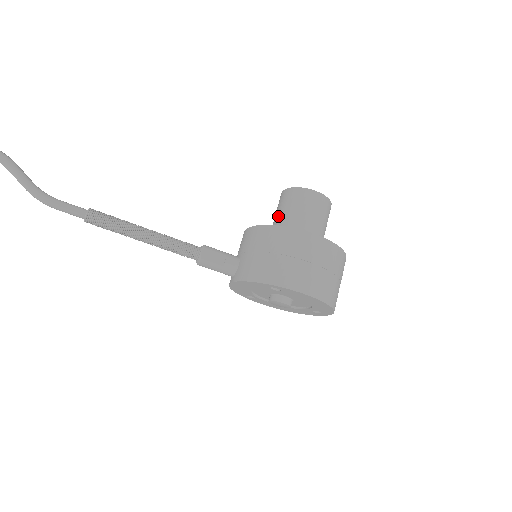
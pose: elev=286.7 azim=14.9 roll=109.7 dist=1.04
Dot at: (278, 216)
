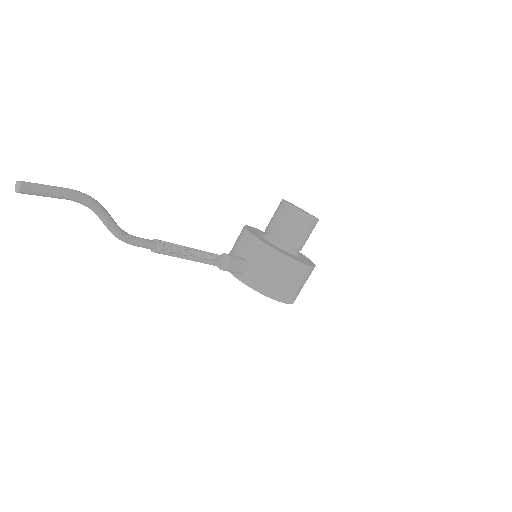
Dot at: (281, 228)
